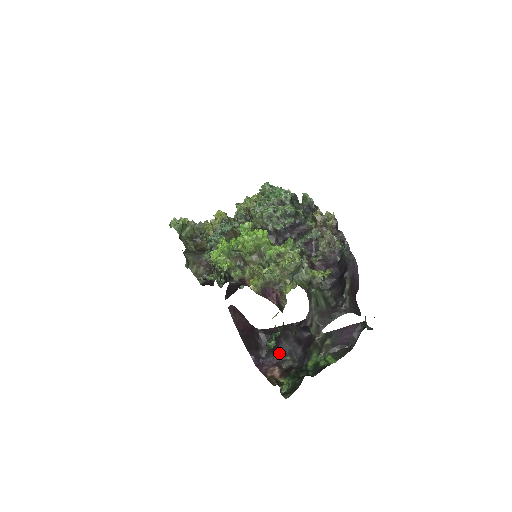
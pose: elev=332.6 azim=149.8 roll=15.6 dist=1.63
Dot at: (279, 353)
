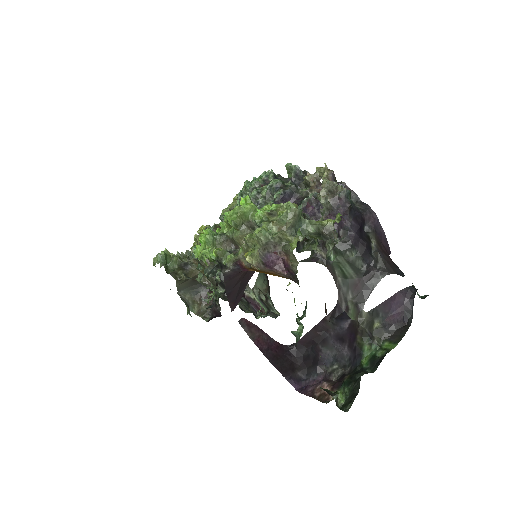
Dot at: (322, 365)
